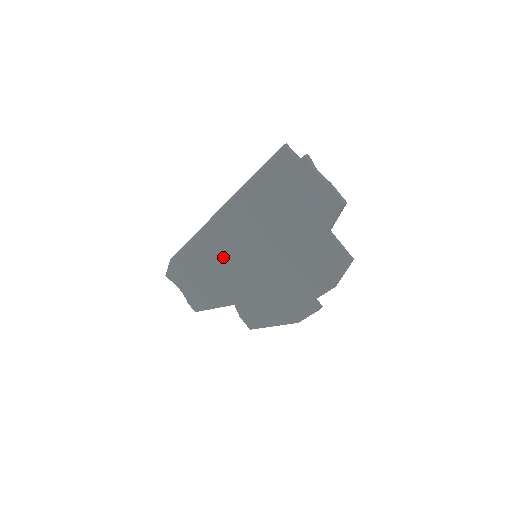
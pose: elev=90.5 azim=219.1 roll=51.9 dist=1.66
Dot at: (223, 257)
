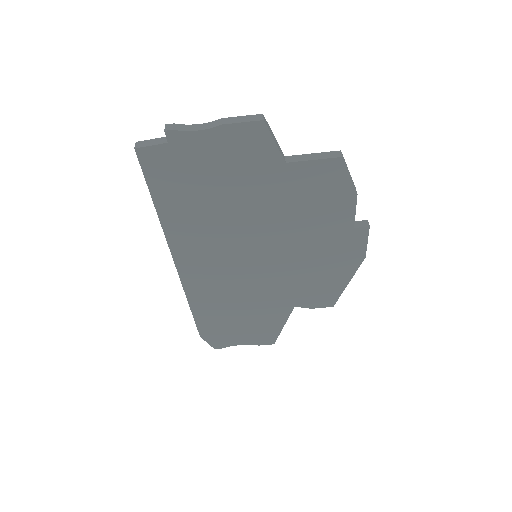
Dot at: (233, 289)
